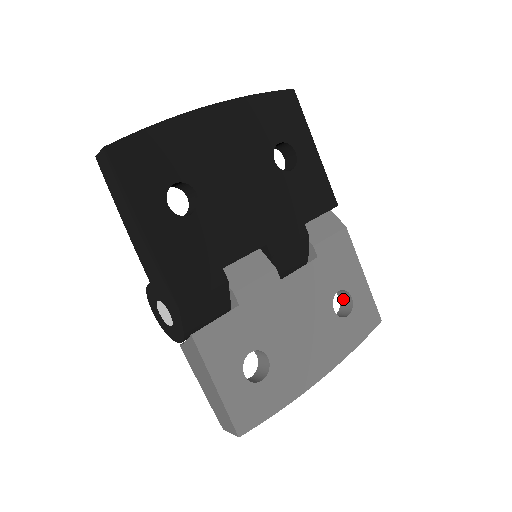
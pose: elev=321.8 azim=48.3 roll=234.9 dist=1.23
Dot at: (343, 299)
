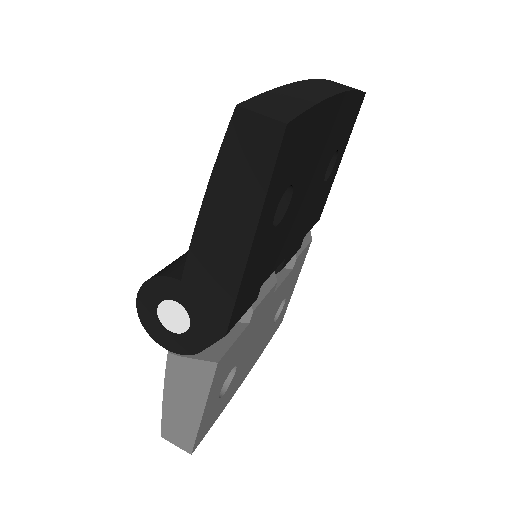
Dot at: occluded
